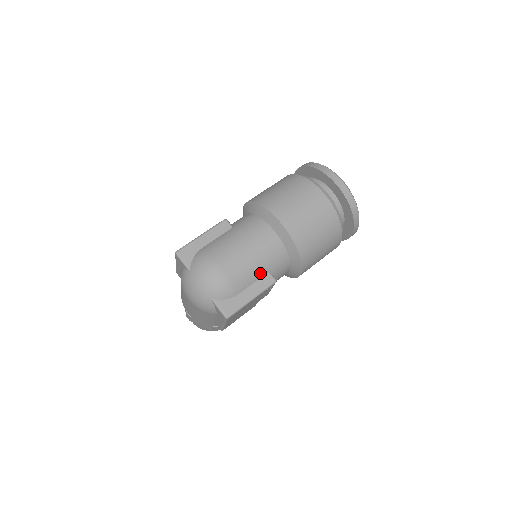
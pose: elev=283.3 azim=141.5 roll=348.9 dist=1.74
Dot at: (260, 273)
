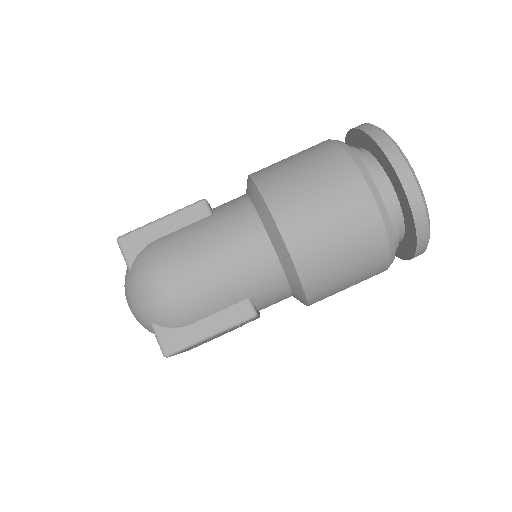
Dot at: (232, 299)
